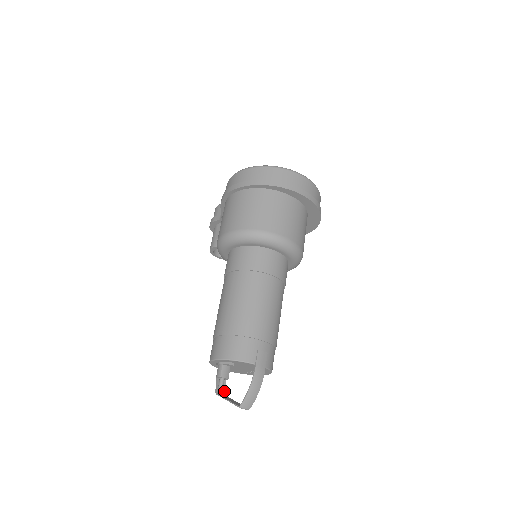
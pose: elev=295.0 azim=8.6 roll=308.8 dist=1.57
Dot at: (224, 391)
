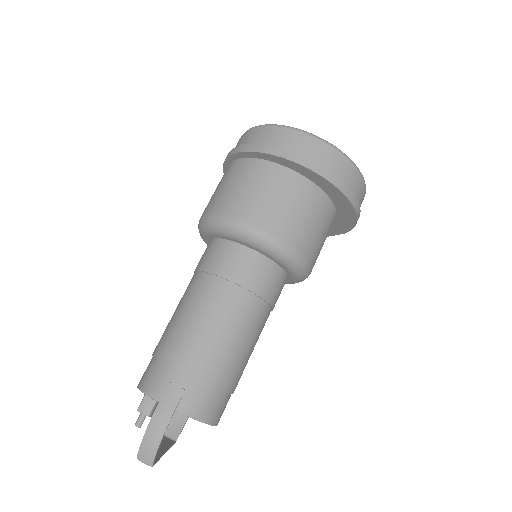
Dot at: (177, 435)
